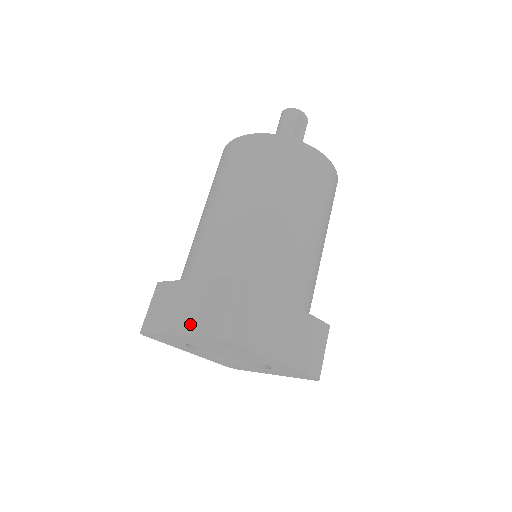
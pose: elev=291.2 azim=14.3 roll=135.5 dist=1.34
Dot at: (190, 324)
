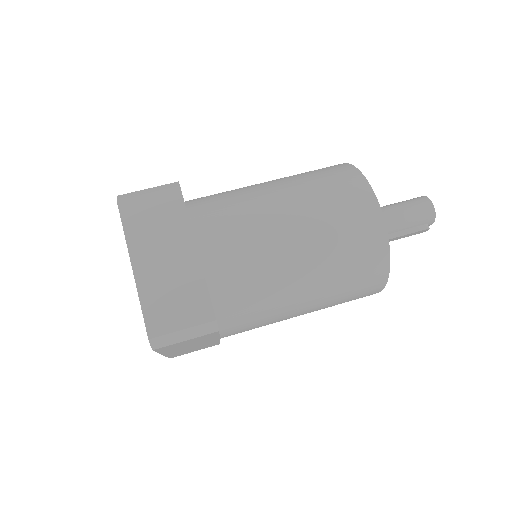
Dot at: (150, 287)
